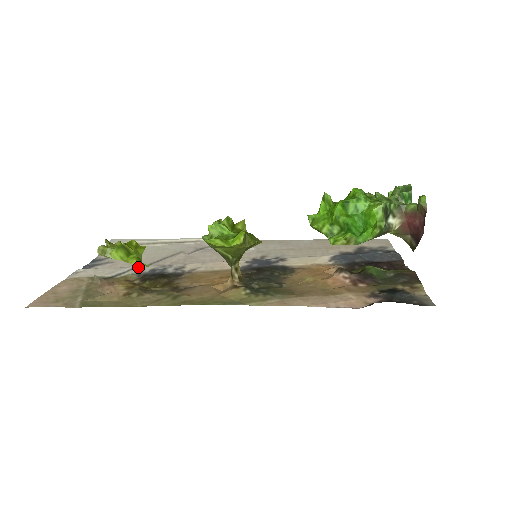
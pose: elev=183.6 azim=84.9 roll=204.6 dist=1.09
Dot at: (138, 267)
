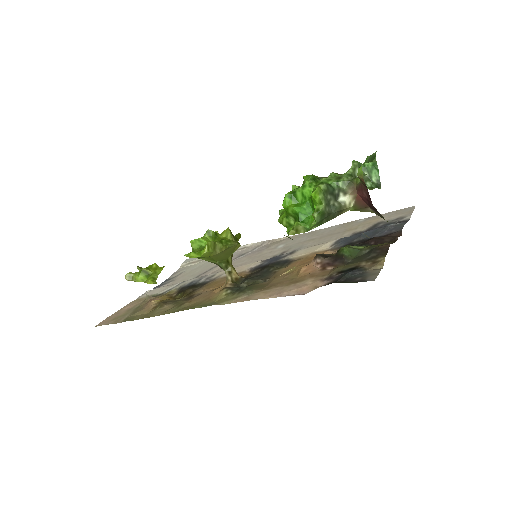
Dot at: (184, 281)
